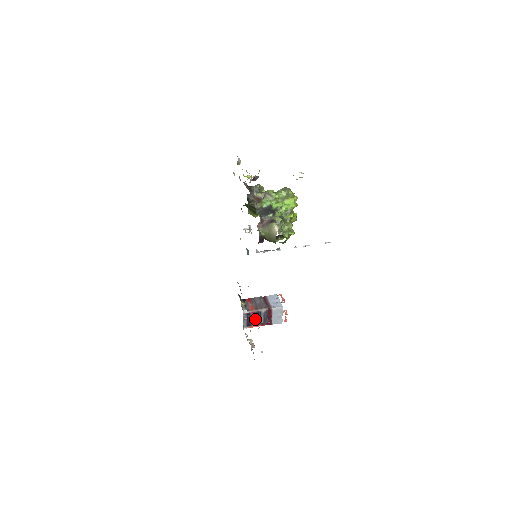
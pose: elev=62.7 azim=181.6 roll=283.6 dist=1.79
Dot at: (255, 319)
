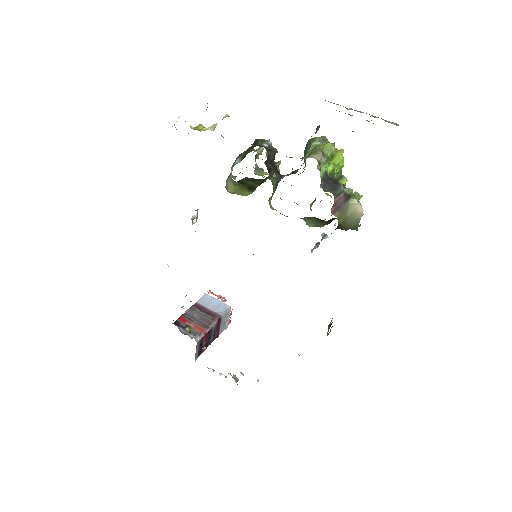
Dot at: (206, 341)
